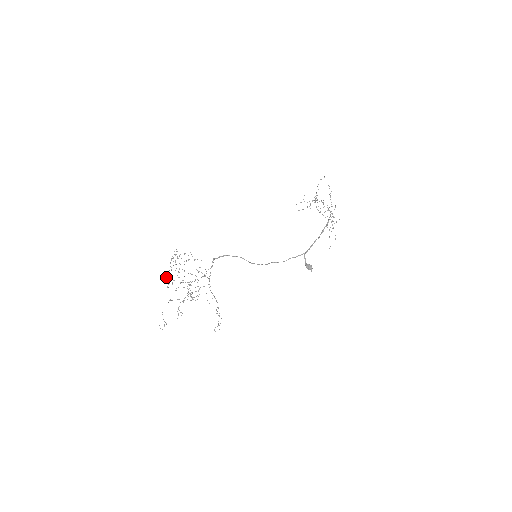
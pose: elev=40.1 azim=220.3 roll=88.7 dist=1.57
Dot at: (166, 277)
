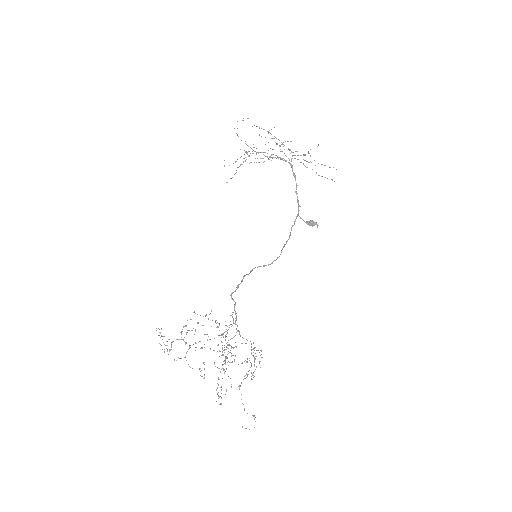
Dot at: (214, 364)
